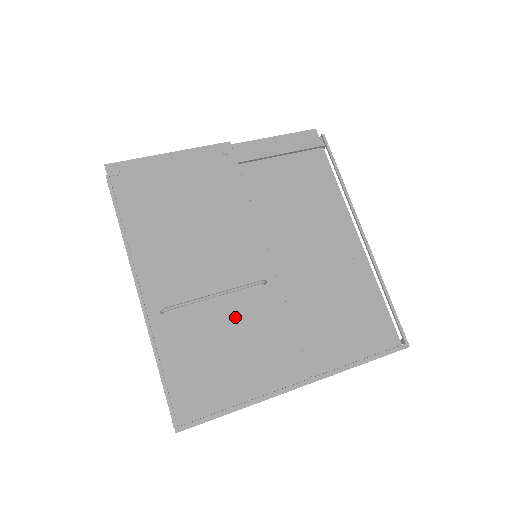
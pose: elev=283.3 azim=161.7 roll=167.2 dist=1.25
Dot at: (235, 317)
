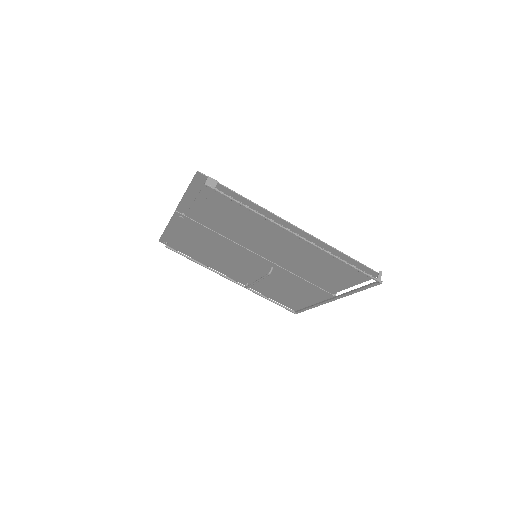
Dot at: (276, 281)
